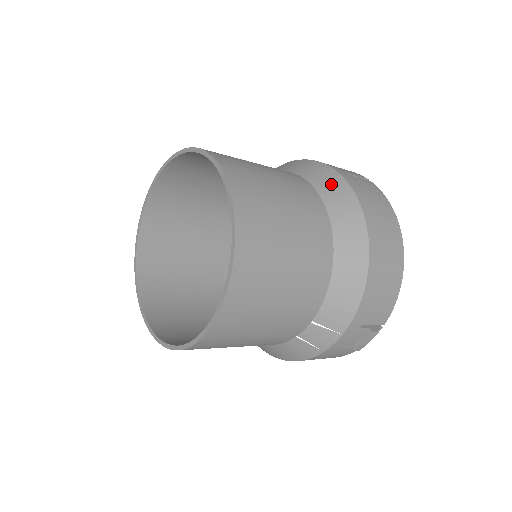
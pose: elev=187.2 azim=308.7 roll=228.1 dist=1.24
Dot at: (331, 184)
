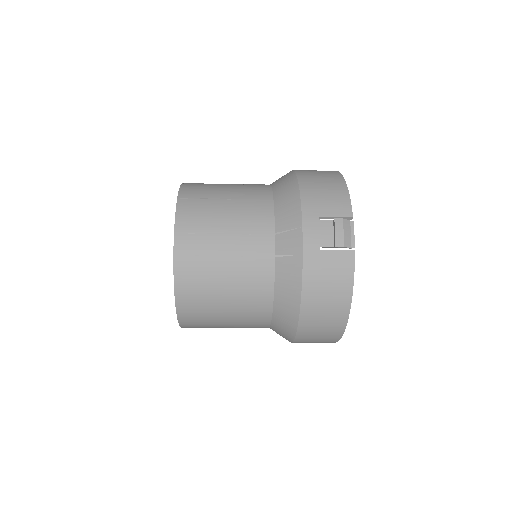
Dot at: occluded
